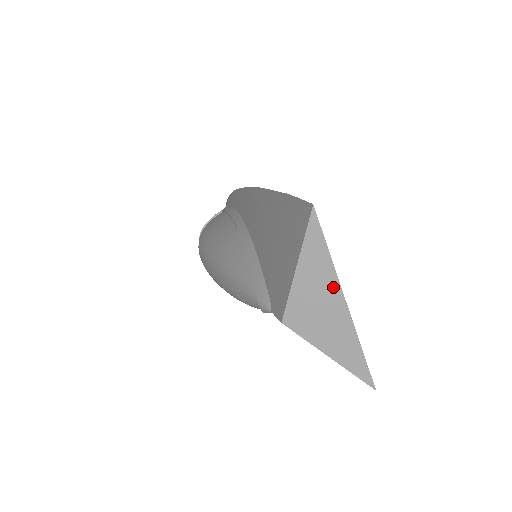
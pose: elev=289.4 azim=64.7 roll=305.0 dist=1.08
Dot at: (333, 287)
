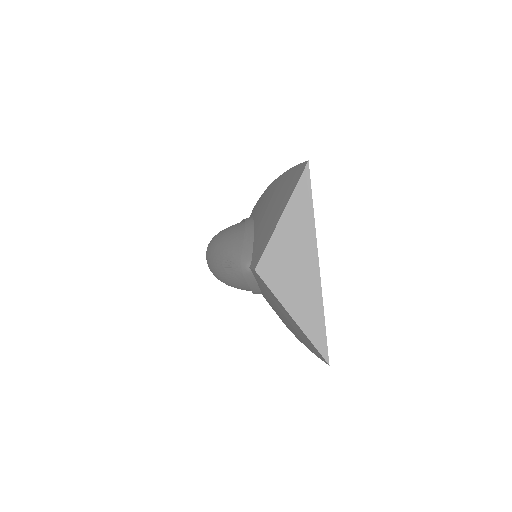
Dot at: (310, 244)
